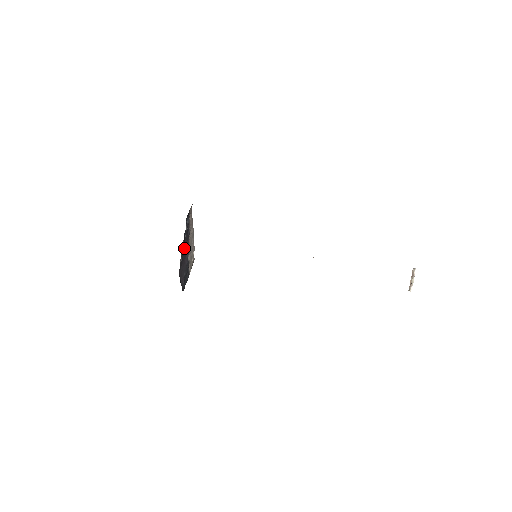
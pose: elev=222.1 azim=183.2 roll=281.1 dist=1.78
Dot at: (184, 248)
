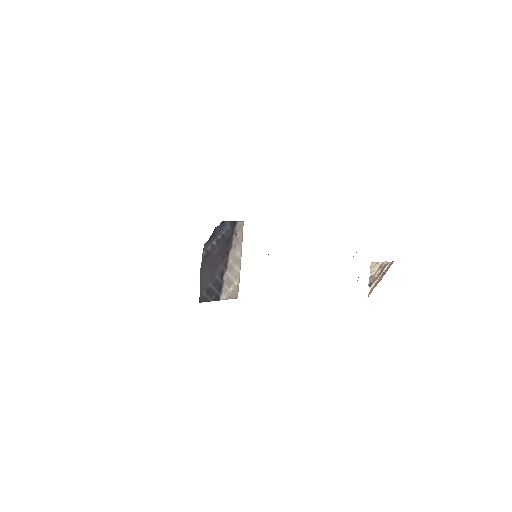
Dot at: (216, 250)
